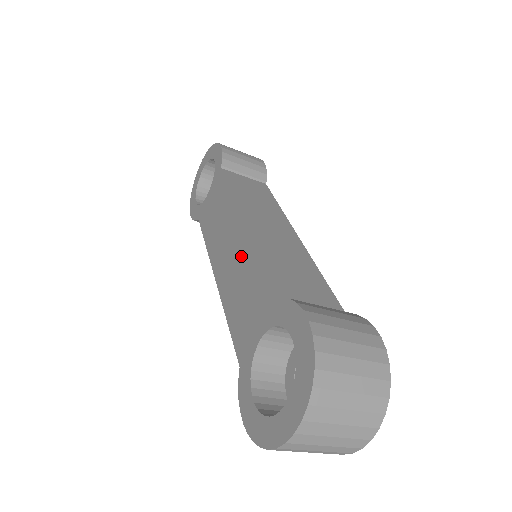
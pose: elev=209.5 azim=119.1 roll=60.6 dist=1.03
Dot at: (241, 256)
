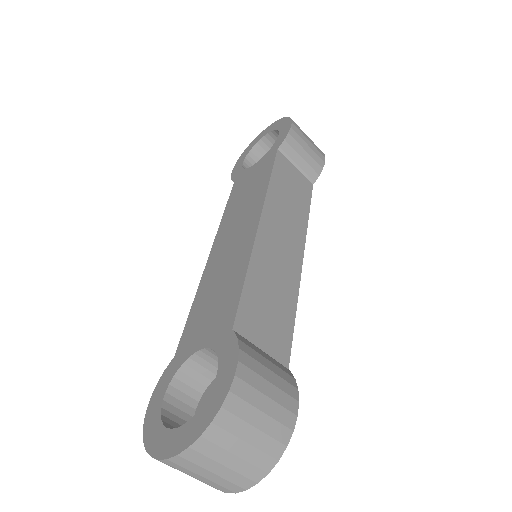
Dot at: (236, 256)
